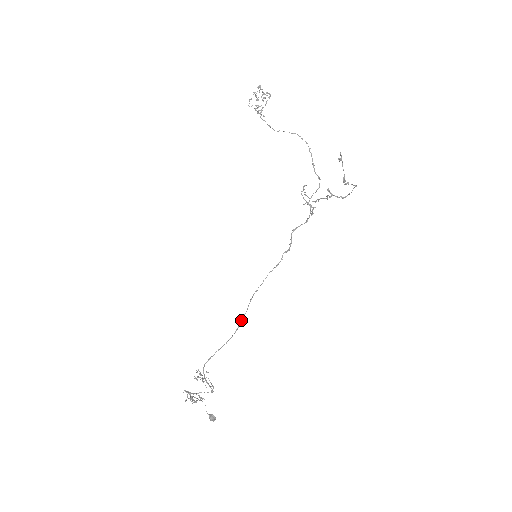
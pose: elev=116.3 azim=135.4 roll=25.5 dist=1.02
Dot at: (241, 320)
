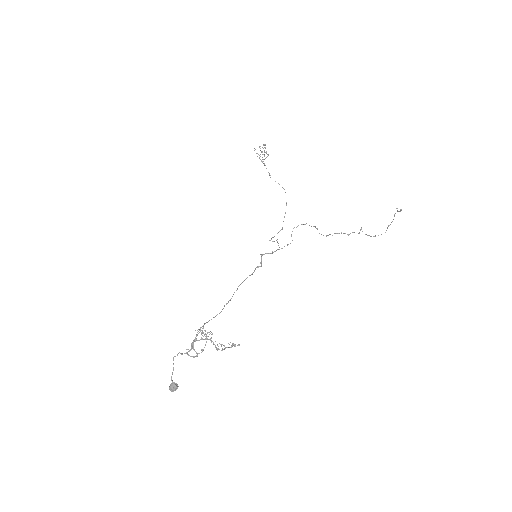
Dot at: (227, 303)
